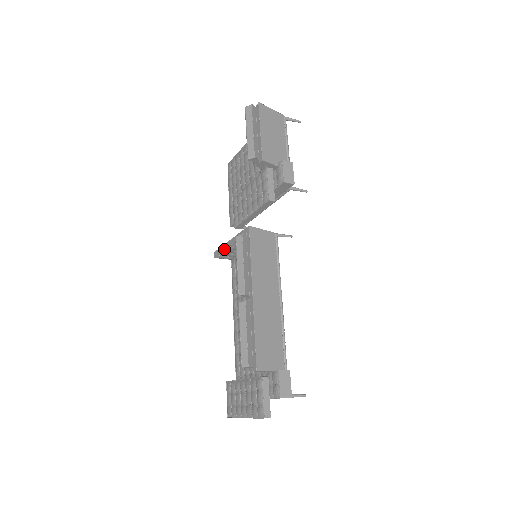
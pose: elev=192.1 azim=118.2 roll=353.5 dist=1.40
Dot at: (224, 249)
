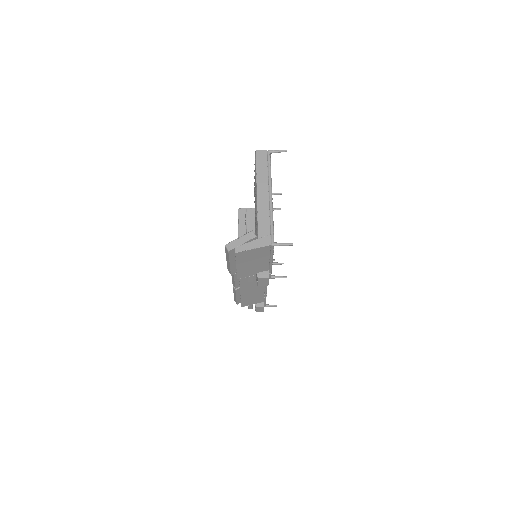
Dot at: (238, 230)
